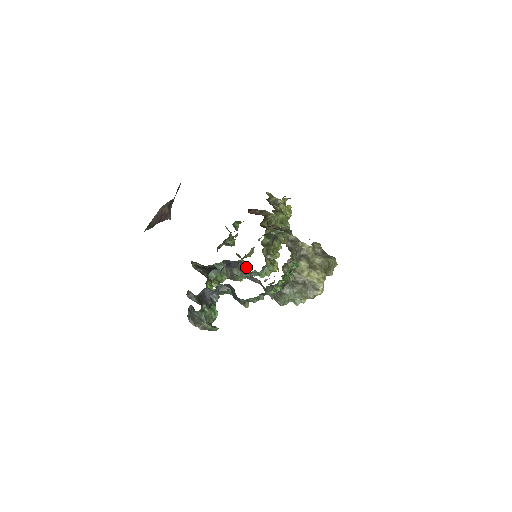
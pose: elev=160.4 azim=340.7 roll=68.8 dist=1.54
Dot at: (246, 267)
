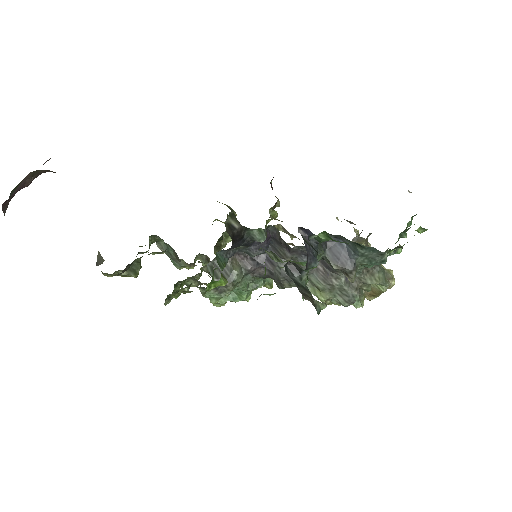
Dot at: (265, 260)
